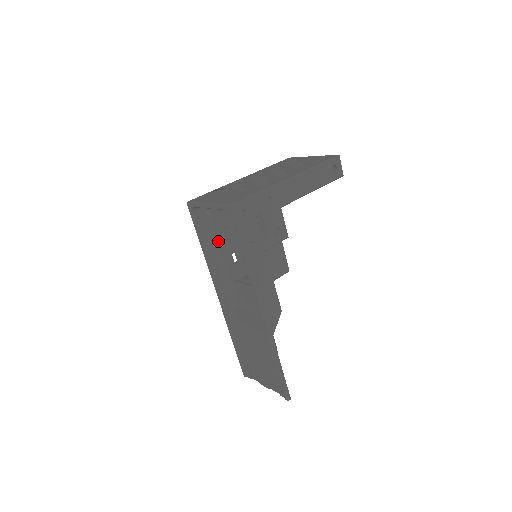
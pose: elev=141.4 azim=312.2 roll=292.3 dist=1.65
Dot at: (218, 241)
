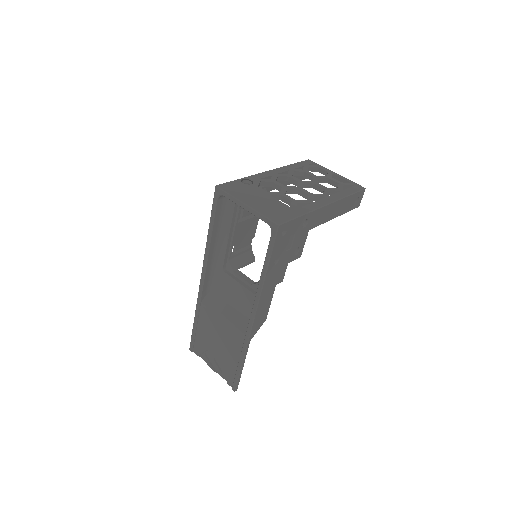
Dot at: (227, 231)
